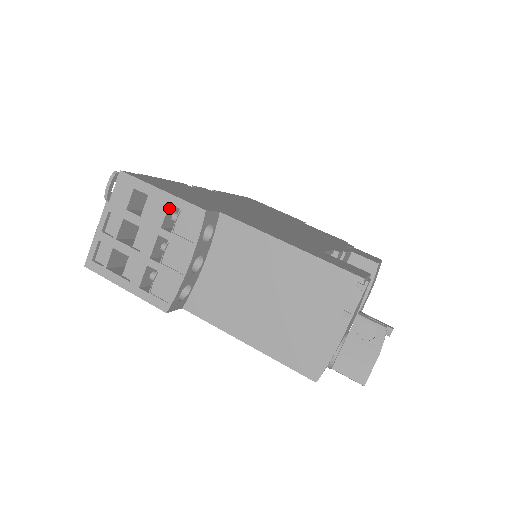
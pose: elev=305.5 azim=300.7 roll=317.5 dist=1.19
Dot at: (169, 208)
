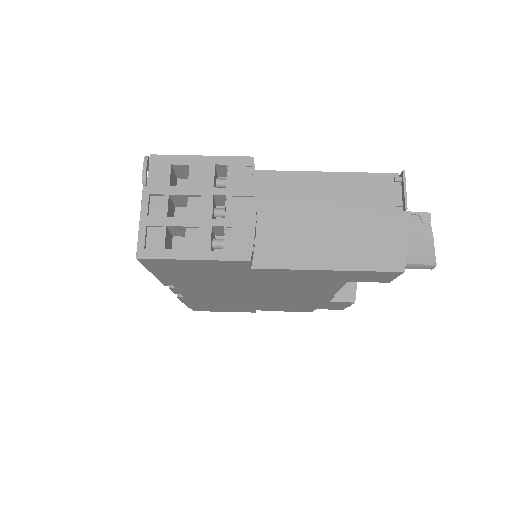
Dot at: (215, 169)
